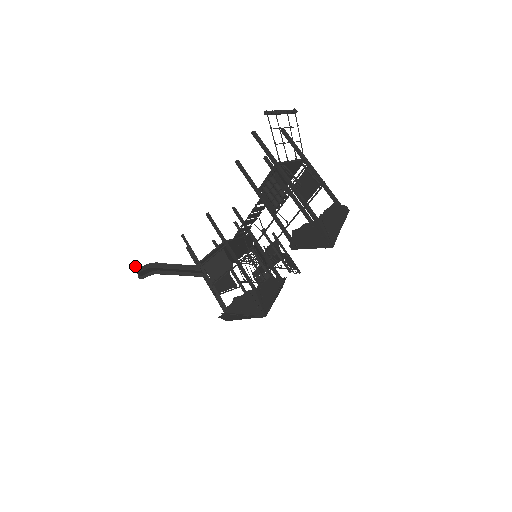
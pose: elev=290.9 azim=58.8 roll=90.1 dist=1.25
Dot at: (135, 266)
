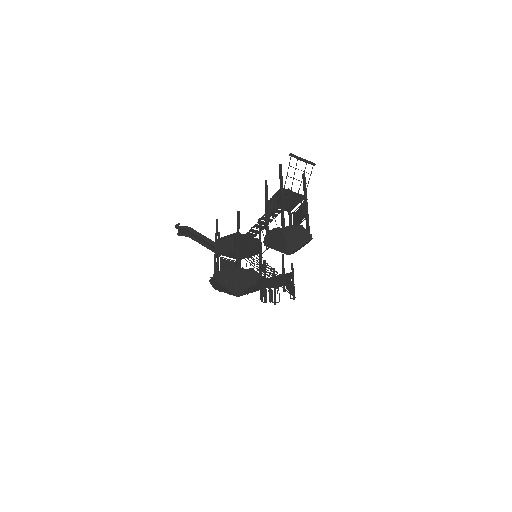
Dot at: (178, 224)
